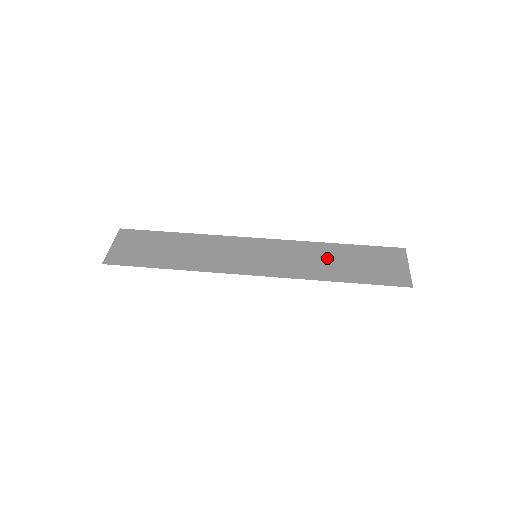
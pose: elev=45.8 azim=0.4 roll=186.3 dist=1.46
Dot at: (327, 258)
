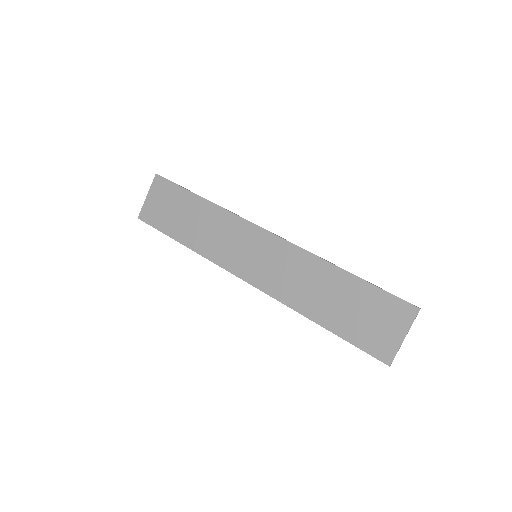
Dot at: (321, 288)
